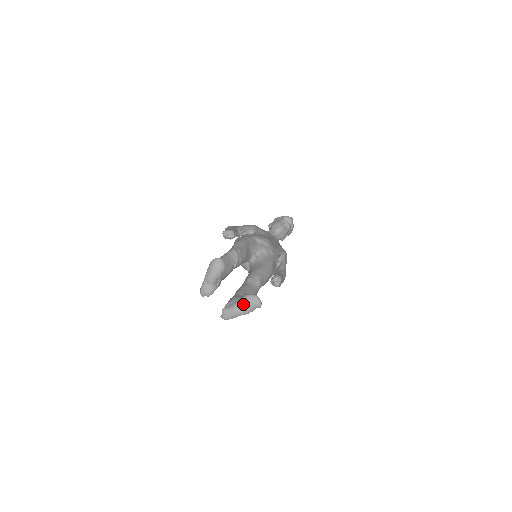
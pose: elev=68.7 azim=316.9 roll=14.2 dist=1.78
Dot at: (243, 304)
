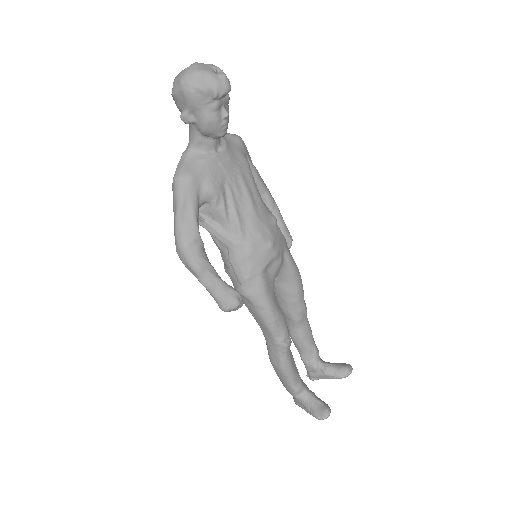
Dot at: occluded
